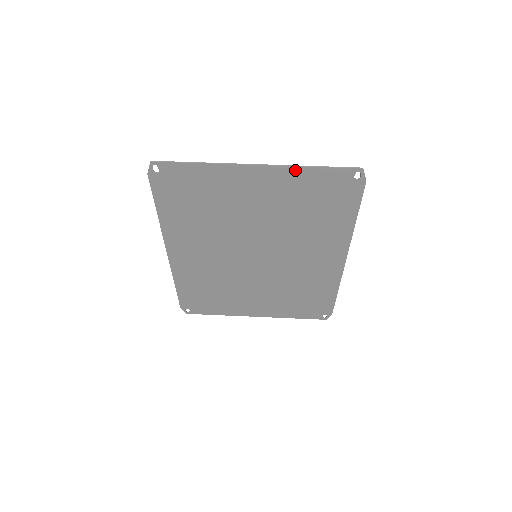
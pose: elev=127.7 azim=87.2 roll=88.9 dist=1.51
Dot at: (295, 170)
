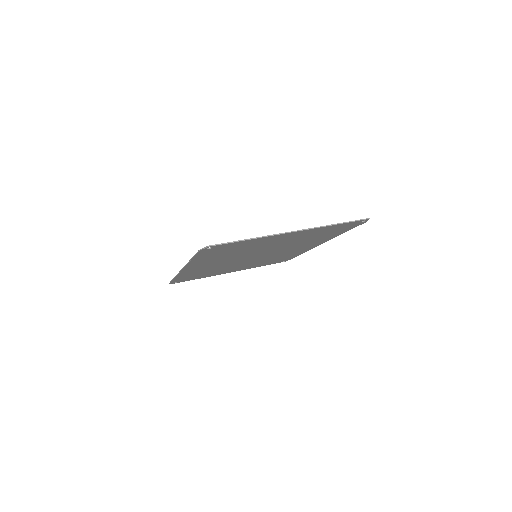
Dot at: (322, 228)
